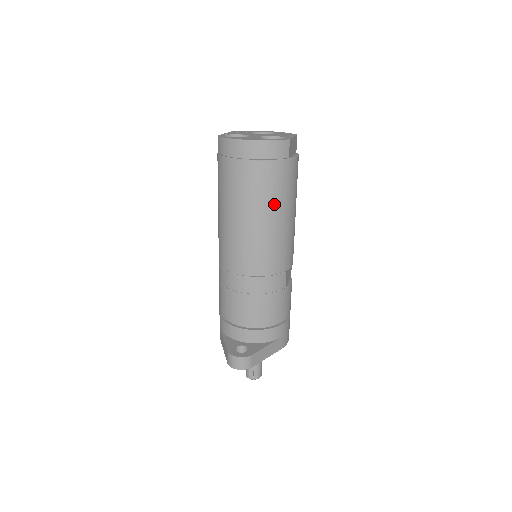
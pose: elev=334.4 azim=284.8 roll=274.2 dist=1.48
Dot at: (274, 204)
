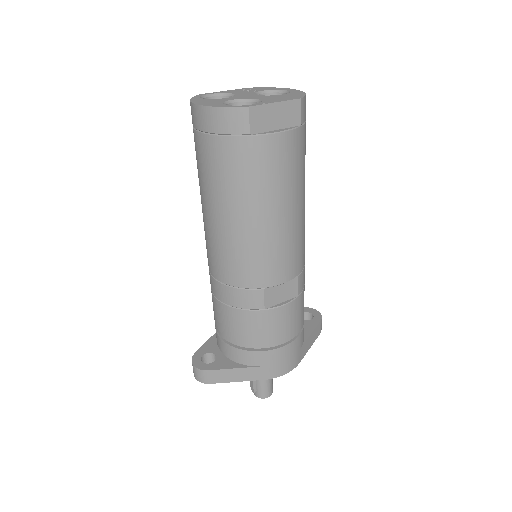
Dot at: (231, 196)
